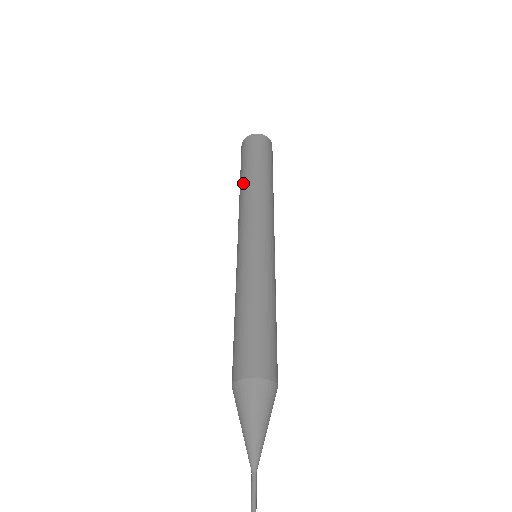
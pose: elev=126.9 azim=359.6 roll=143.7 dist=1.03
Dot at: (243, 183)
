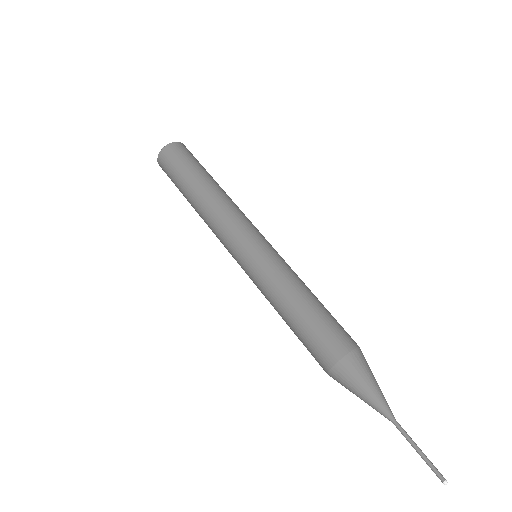
Dot at: (193, 202)
